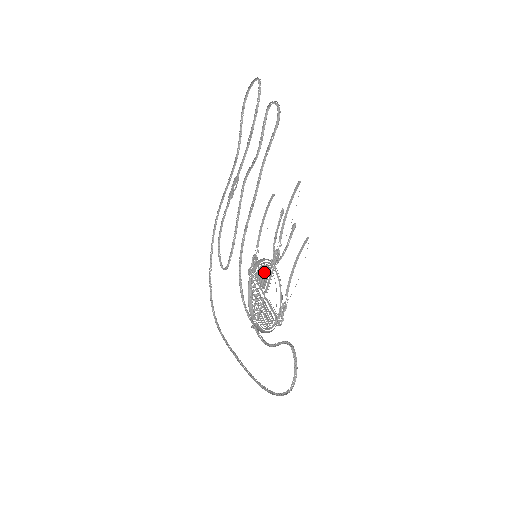
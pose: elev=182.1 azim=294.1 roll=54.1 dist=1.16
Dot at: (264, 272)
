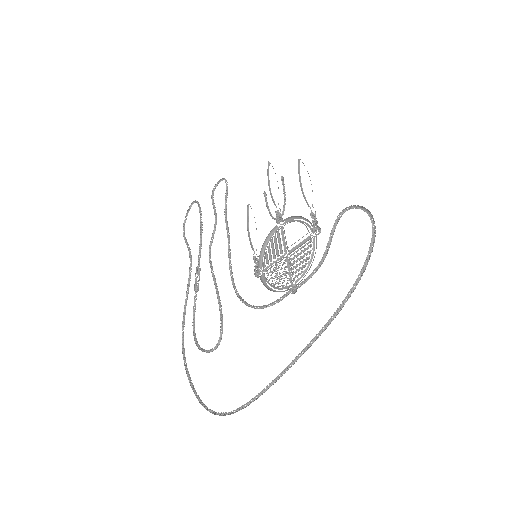
Dot at: (274, 241)
